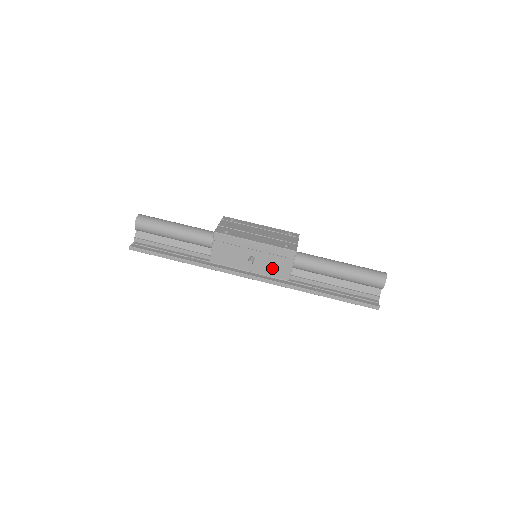
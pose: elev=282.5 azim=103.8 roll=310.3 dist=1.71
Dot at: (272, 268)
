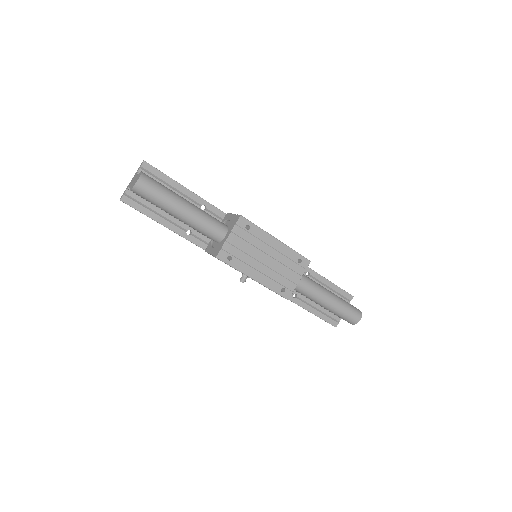
Dot at: occluded
